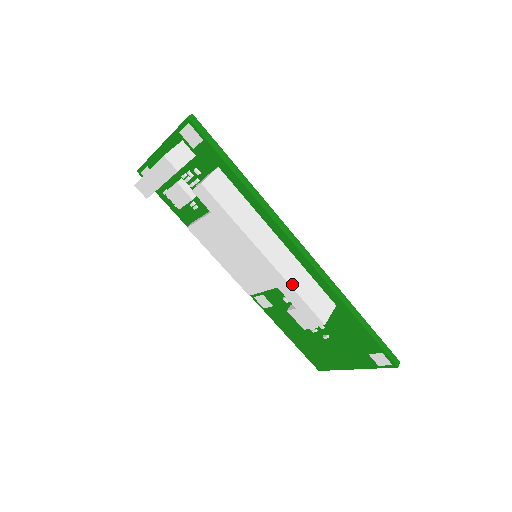
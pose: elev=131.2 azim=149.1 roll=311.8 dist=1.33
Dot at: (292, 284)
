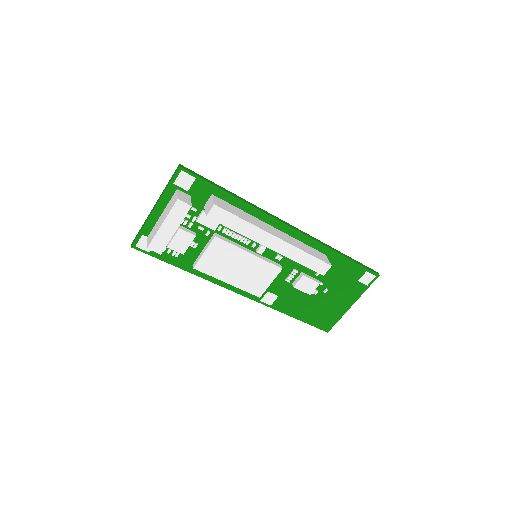
Dot at: (300, 248)
